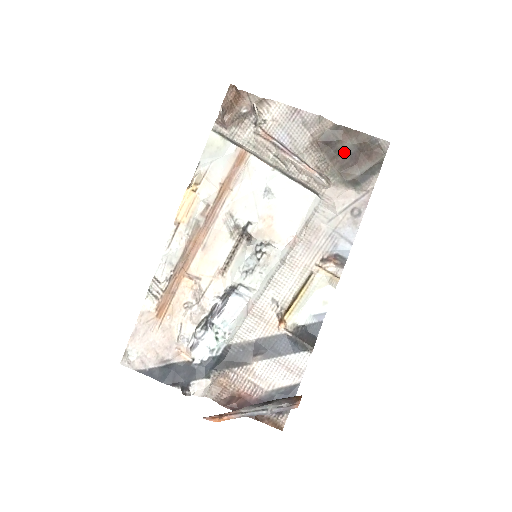
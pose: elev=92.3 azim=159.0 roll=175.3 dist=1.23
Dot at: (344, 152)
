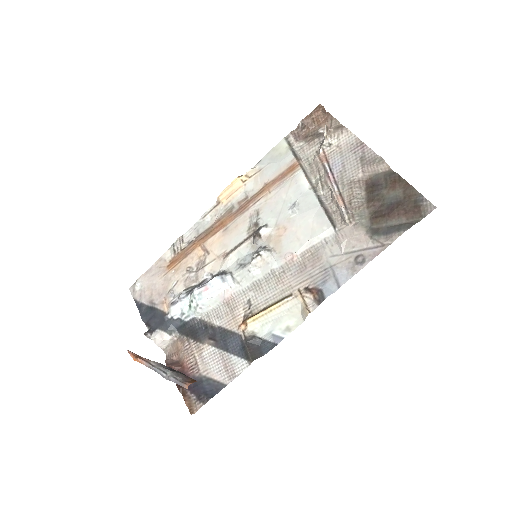
Dot at: (385, 199)
